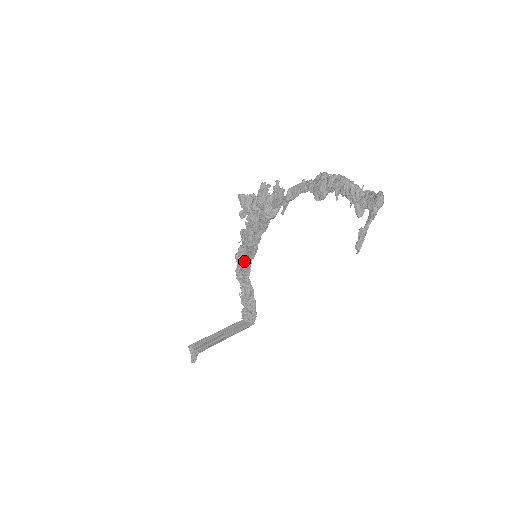
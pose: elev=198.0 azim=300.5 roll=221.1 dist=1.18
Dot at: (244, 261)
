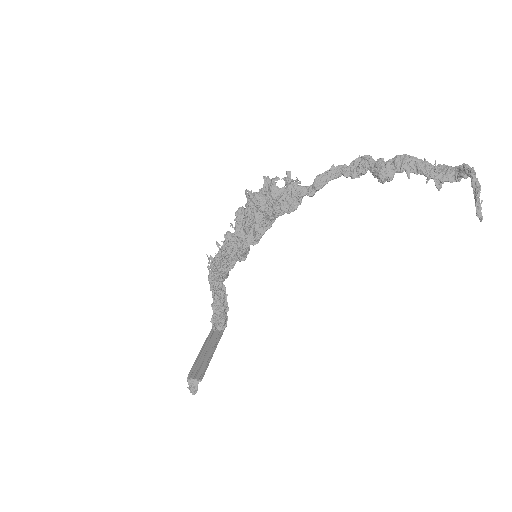
Dot at: (225, 266)
